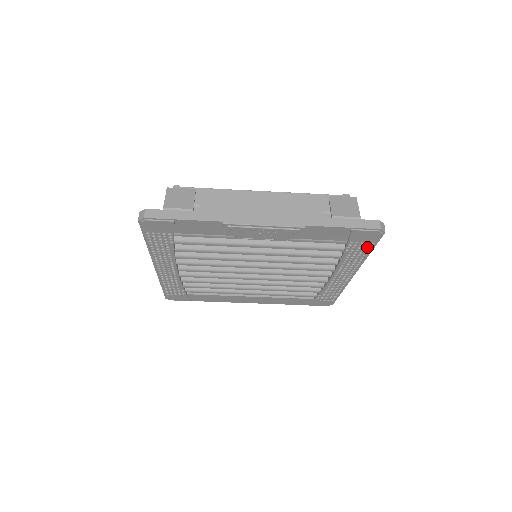
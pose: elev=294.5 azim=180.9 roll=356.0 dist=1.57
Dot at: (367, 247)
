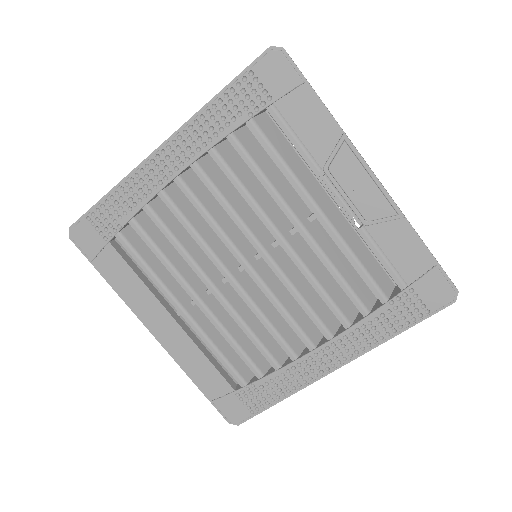
Dot at: (414, 315)
